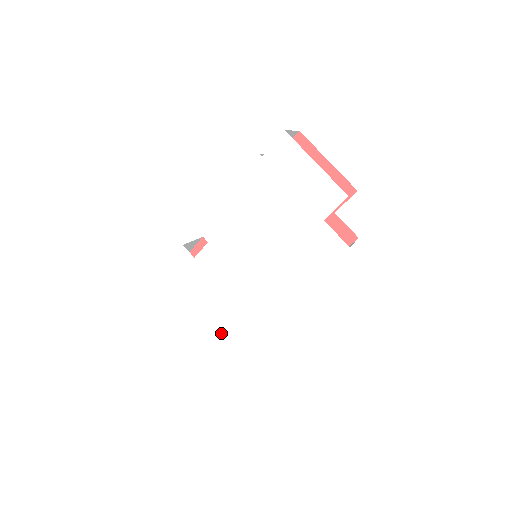
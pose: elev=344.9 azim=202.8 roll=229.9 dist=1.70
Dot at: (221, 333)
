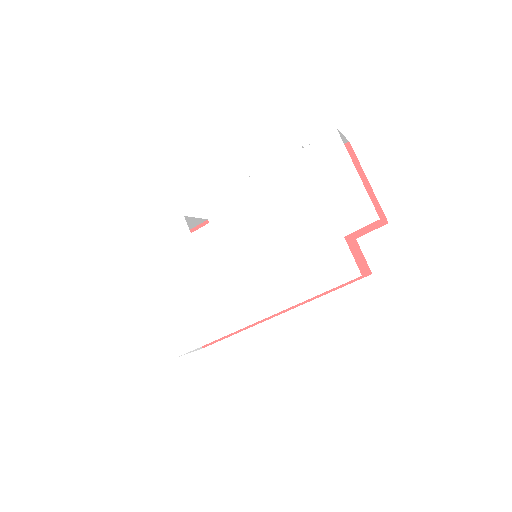
Dot at: (188, 324)
